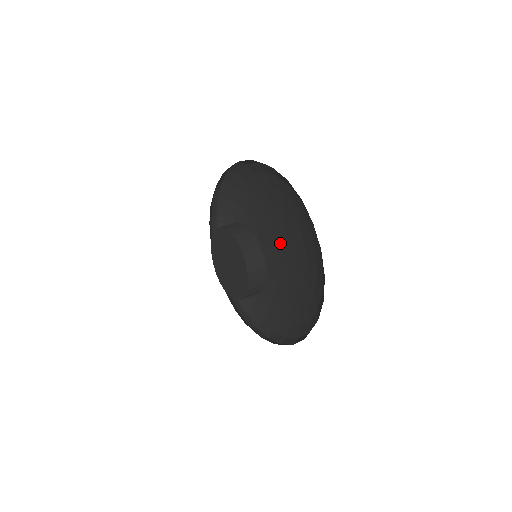
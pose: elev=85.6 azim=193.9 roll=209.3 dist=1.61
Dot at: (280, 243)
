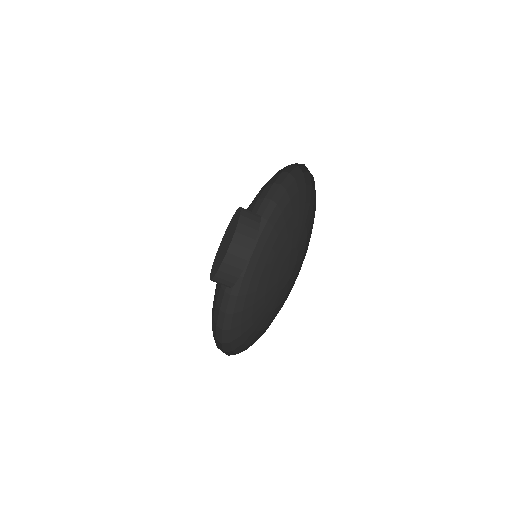
Dot at: (289, 263)
